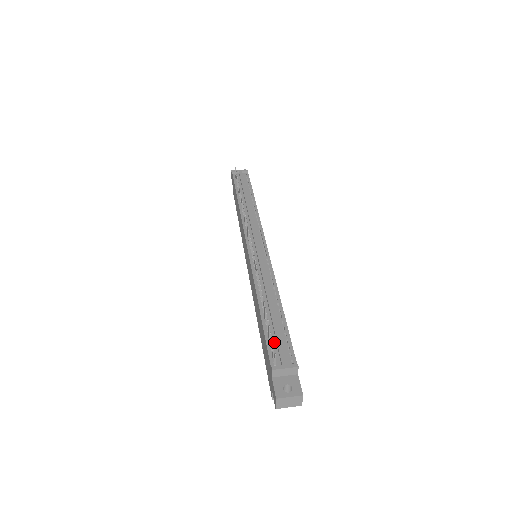
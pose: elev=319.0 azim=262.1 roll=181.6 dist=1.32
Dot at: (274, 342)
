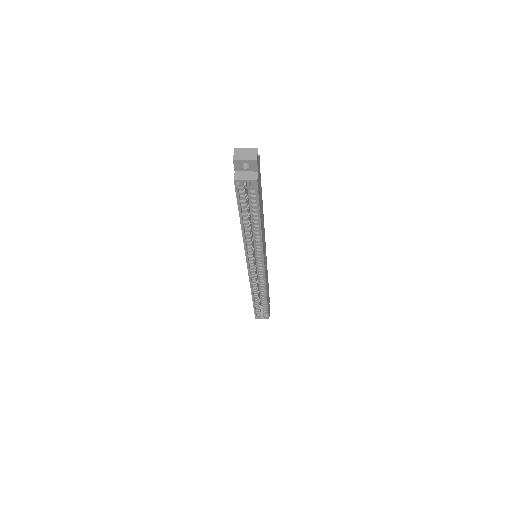
Dot at: occluded
